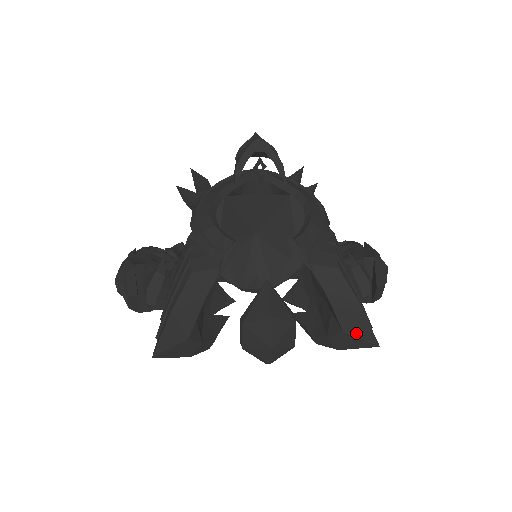
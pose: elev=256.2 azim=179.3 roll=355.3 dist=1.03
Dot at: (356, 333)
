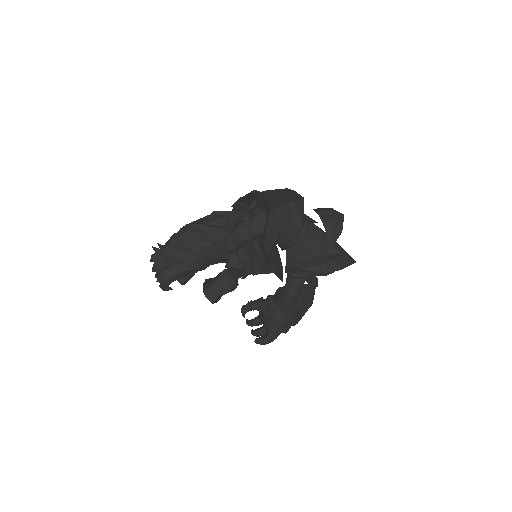
Dot at: (345, 255)
